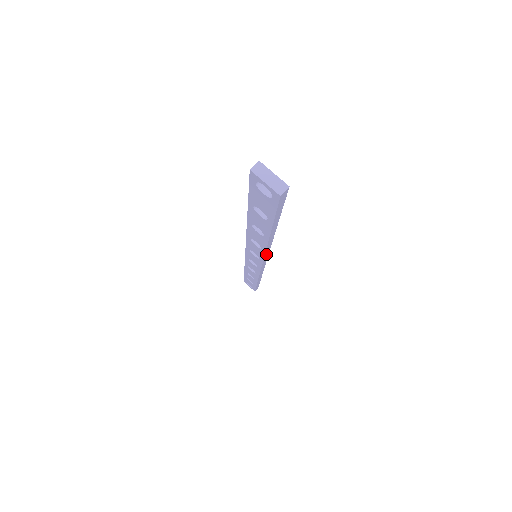
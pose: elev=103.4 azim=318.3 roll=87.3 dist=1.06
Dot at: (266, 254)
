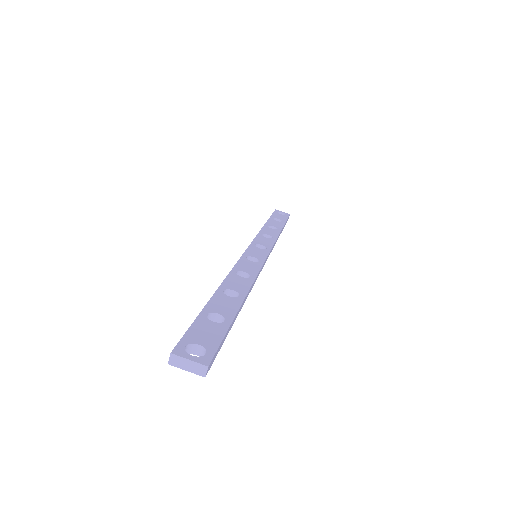
Dot at: (258, 275)
